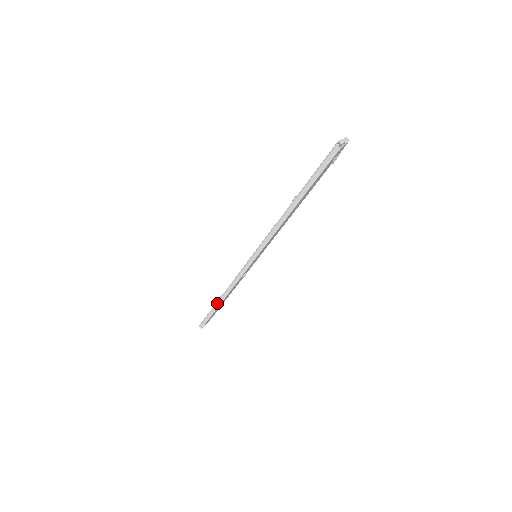
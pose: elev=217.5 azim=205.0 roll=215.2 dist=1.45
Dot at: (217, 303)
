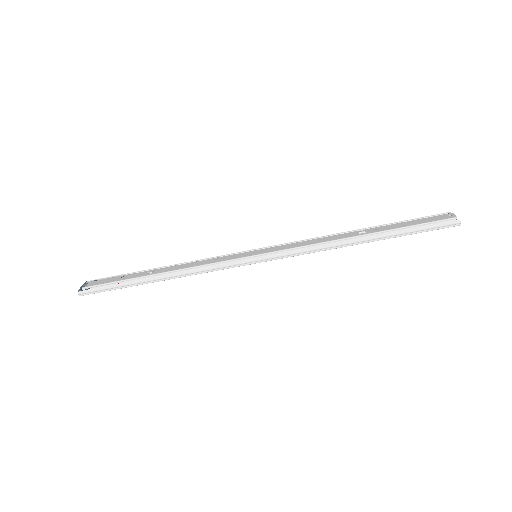
Dot at: (147, 280)
